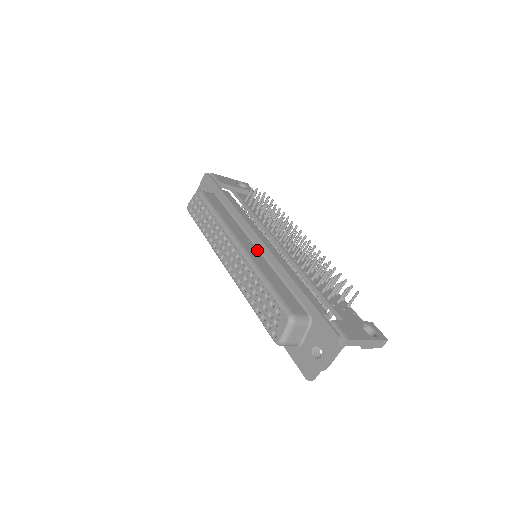
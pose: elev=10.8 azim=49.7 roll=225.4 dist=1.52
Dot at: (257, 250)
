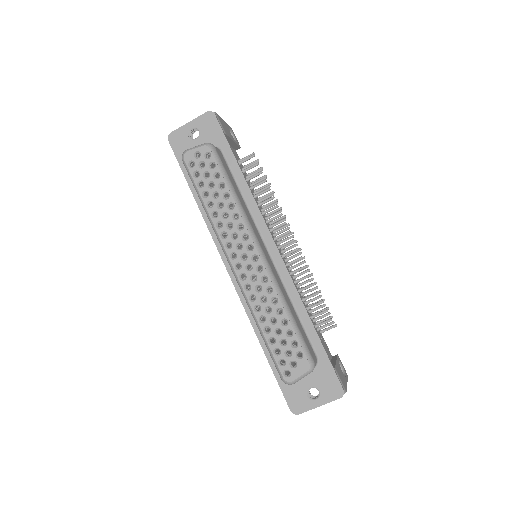
Dot at: (271, 260)
